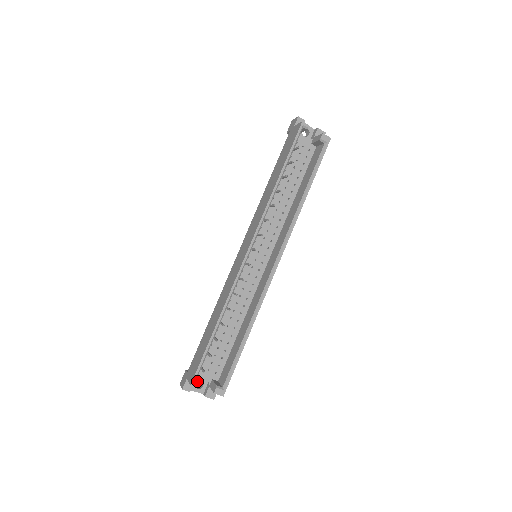
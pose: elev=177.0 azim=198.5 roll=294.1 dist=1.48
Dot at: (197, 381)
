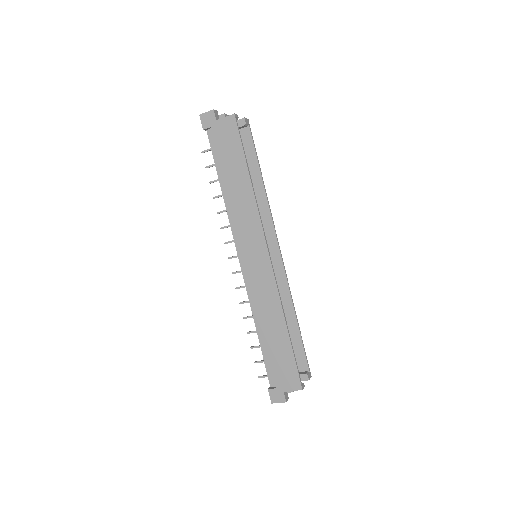
Dot at: occluded
